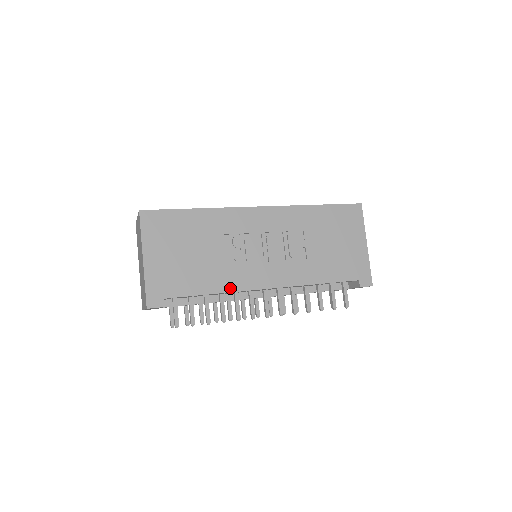
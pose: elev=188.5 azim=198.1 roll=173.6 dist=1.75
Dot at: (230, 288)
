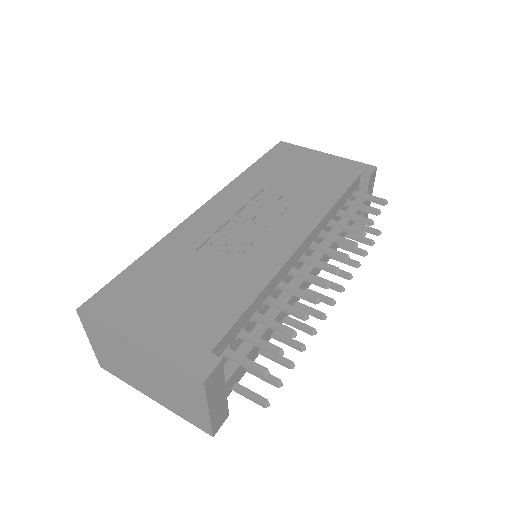
Dot at: (266, 276)
